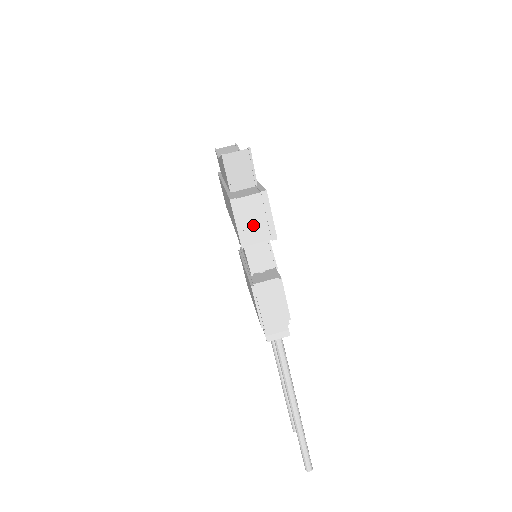
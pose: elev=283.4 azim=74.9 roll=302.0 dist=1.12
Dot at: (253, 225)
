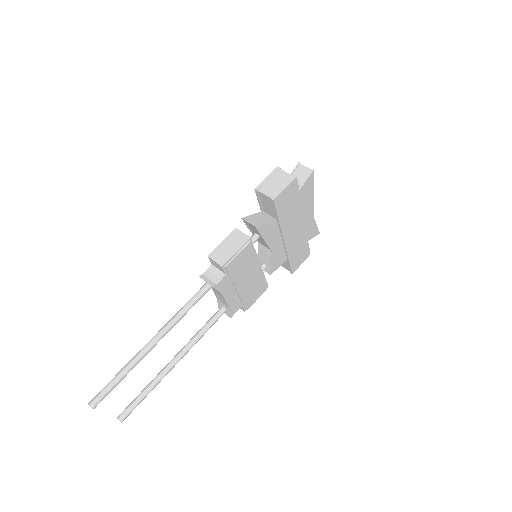
Dot at: (272, 185)
